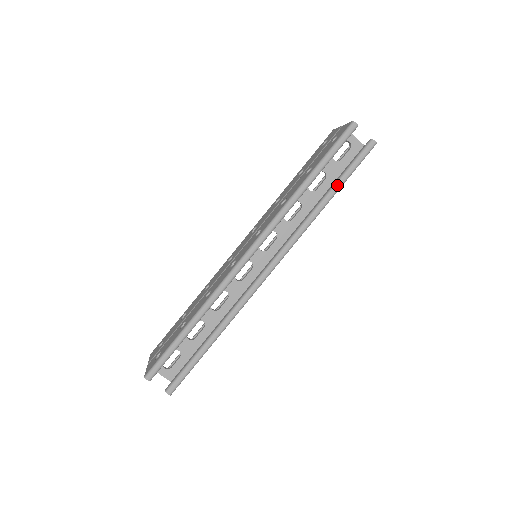
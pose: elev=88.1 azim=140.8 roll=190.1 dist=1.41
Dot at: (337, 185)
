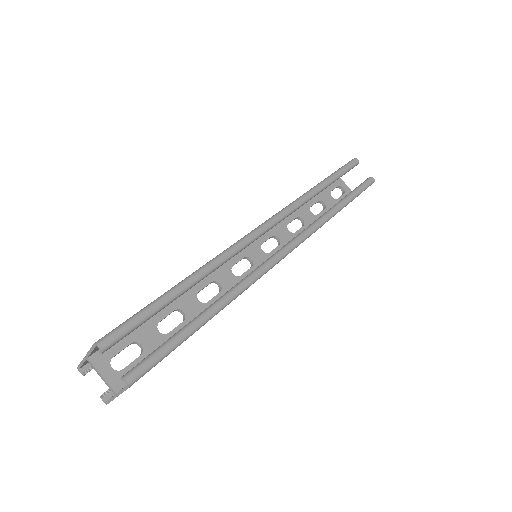
Dot at: (346, 199)
